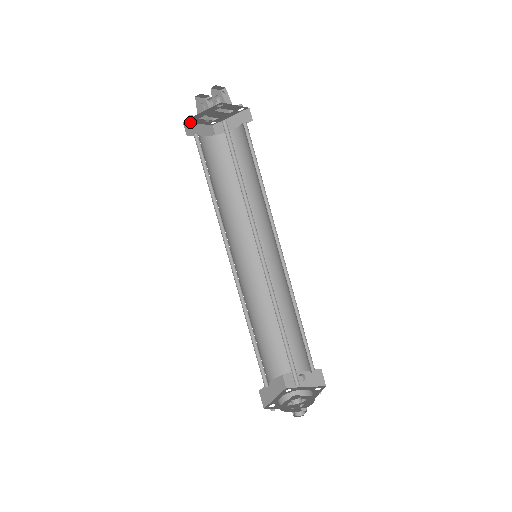
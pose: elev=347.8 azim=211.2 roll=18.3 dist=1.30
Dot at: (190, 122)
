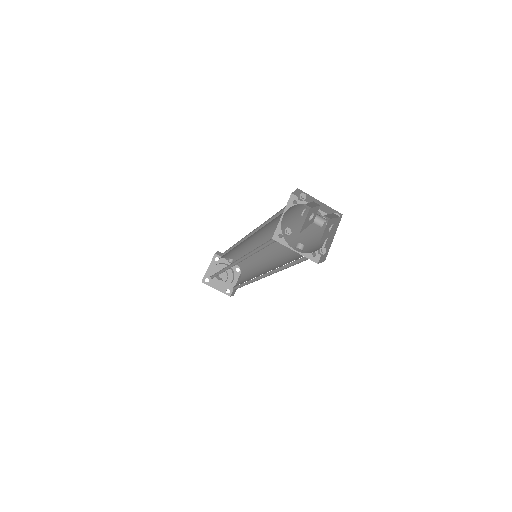
Dot at: occluded
